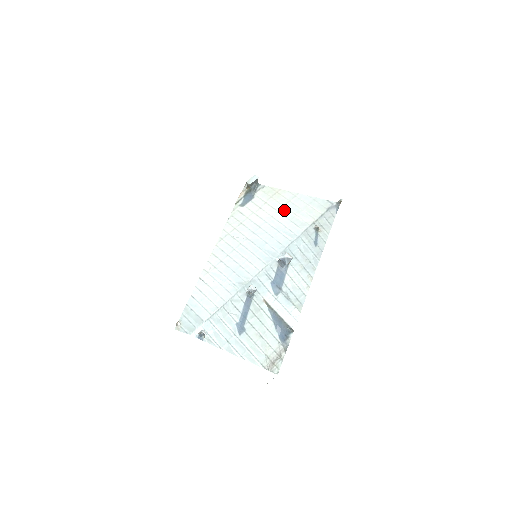
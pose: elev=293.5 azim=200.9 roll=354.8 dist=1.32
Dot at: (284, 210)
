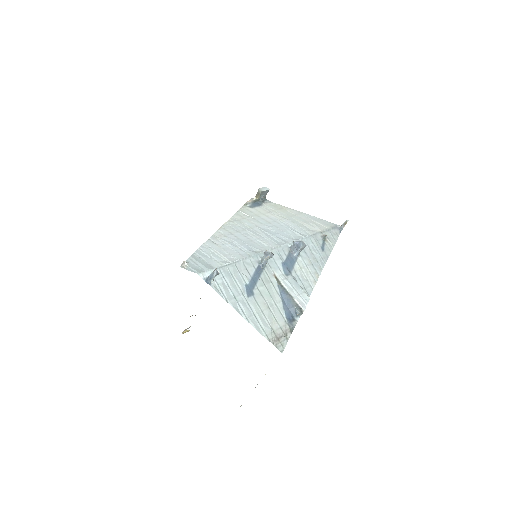
Dot at: (292, 219)
